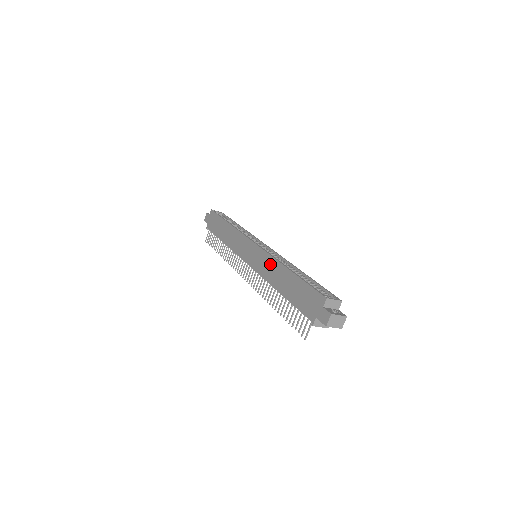
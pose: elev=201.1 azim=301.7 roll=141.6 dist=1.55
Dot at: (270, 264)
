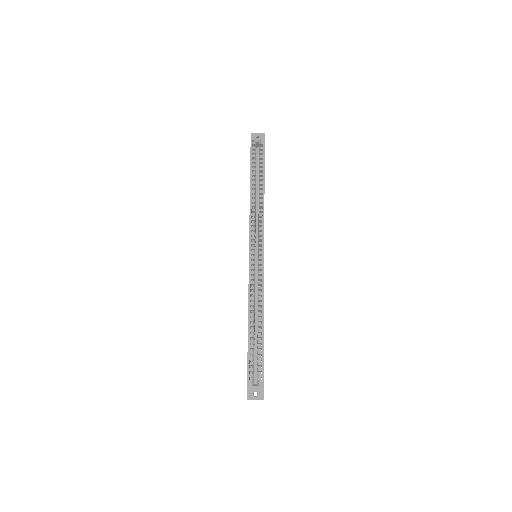
Dot at: occluded
